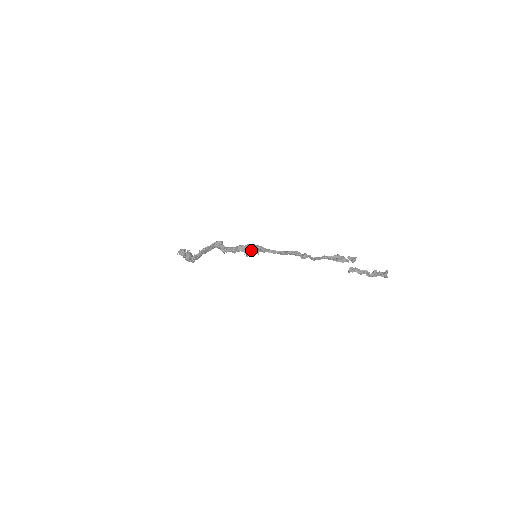
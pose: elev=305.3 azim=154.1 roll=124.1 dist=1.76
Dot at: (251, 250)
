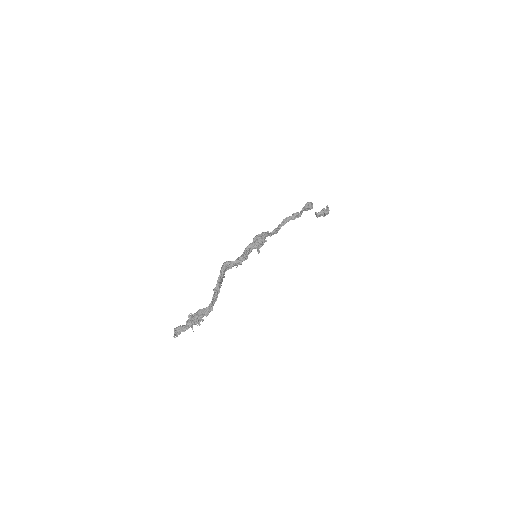
Dot at: (261, 240)
